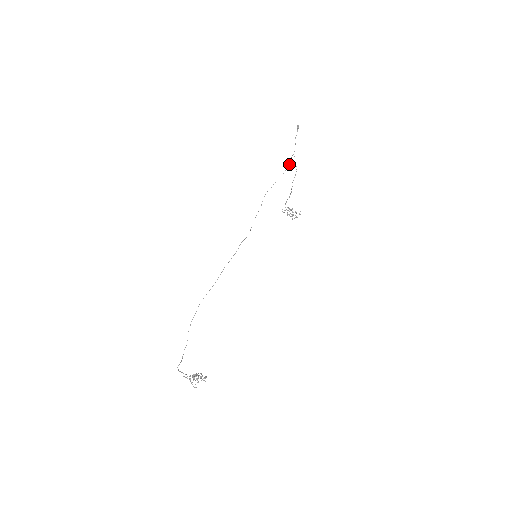
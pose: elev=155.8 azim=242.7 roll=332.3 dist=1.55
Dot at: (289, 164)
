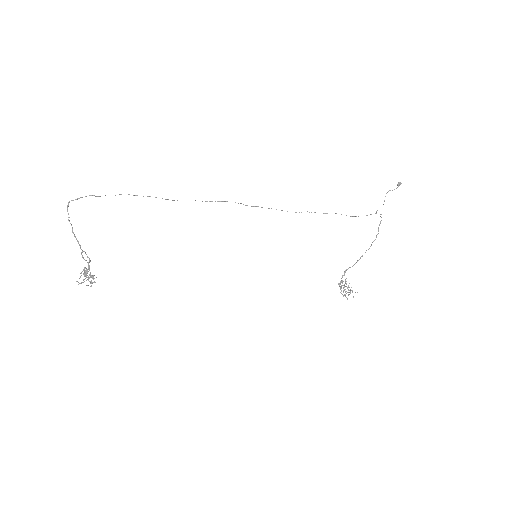
Dot at: (367, 215)
